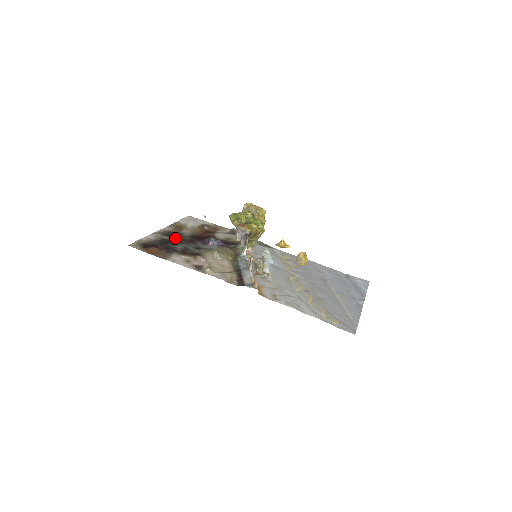
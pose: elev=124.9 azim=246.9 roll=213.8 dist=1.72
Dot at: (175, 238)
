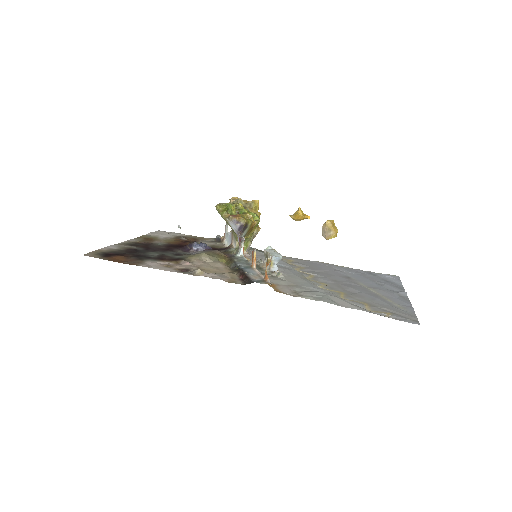
Dot at: (146, 247)
